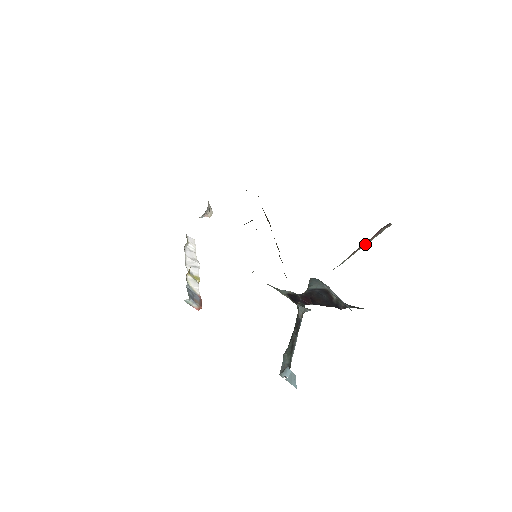
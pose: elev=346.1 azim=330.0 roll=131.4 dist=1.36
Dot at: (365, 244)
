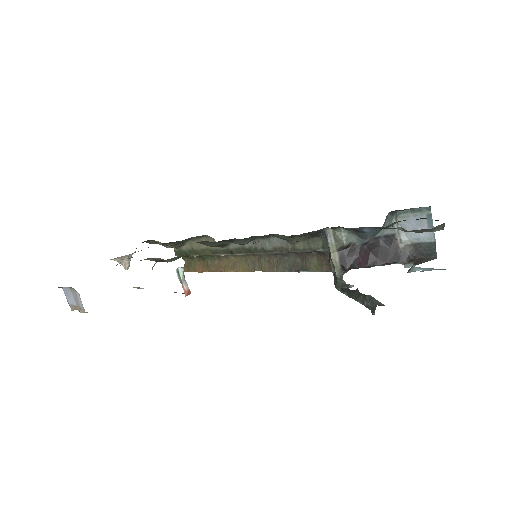
Dot at: occluded
